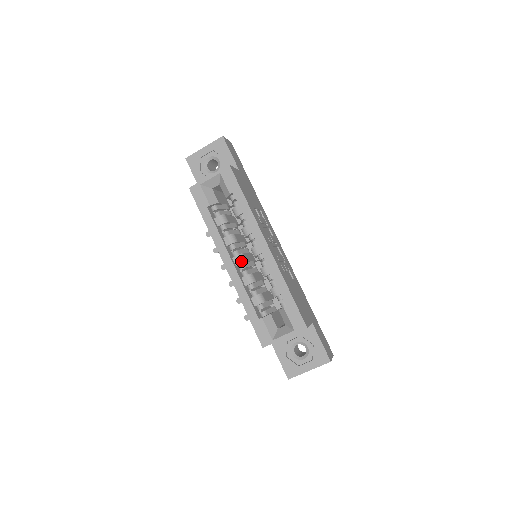
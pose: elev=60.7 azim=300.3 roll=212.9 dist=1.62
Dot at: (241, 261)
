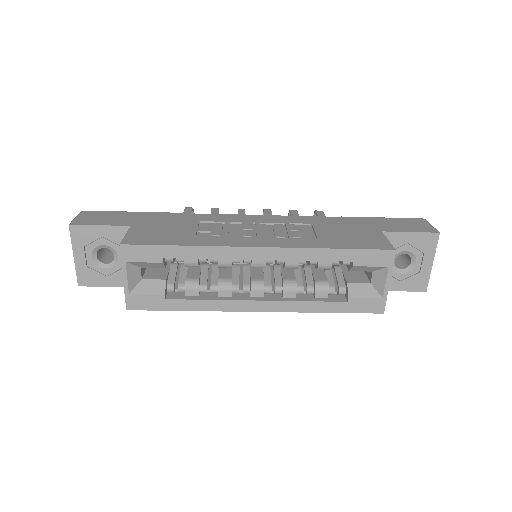
Dot at: (261, 288)
